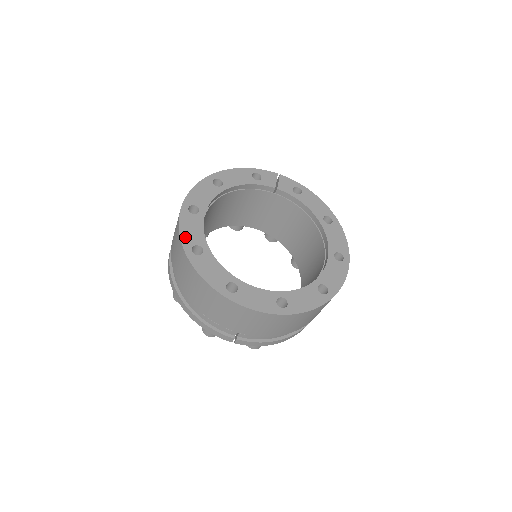
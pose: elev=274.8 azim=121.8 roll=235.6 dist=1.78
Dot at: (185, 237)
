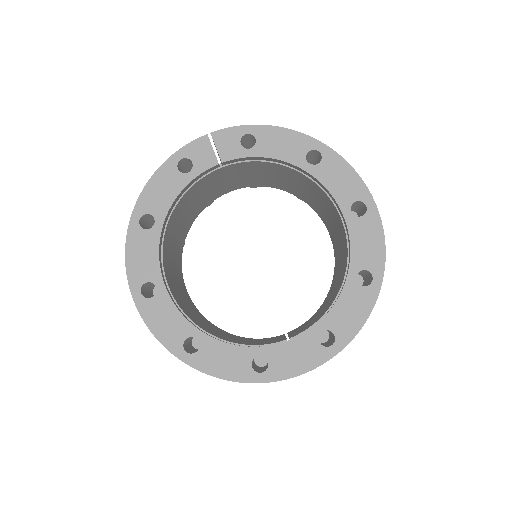
Dot at: (166, 339)
